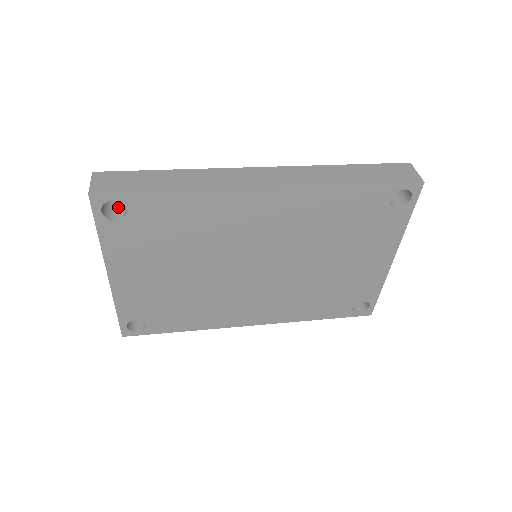
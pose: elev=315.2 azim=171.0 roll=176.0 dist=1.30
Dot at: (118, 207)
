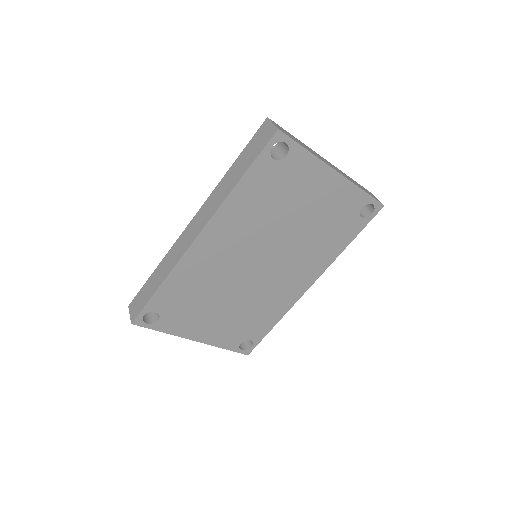
Dot at: occluded
